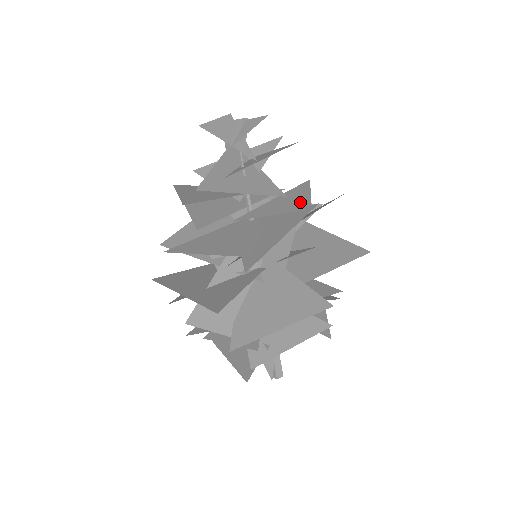
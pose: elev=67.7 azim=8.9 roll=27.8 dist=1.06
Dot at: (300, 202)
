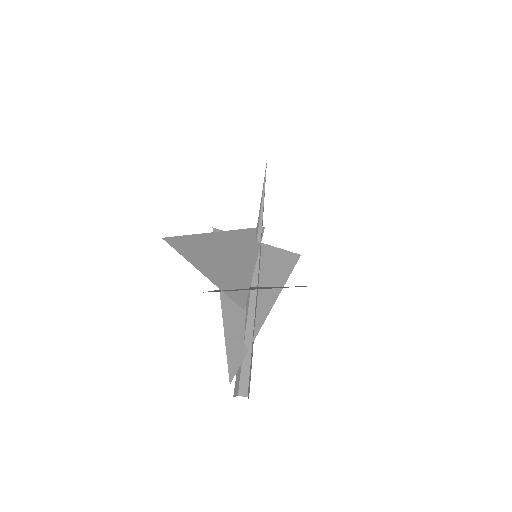
Dot at: occluded
